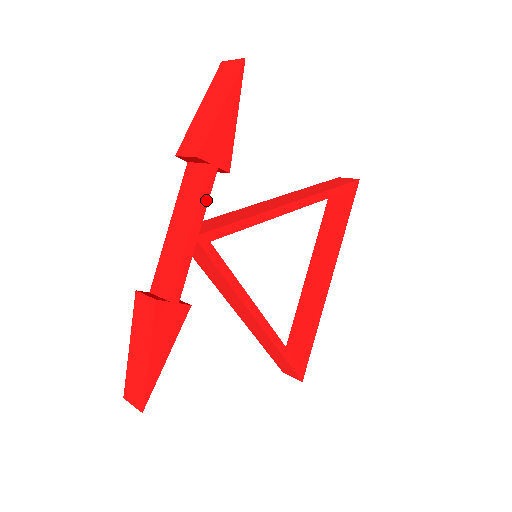
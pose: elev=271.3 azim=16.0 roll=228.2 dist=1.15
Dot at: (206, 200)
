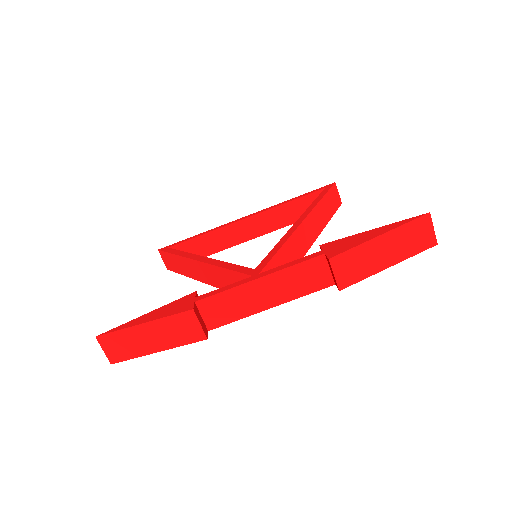
Dot at: (302, 293)
